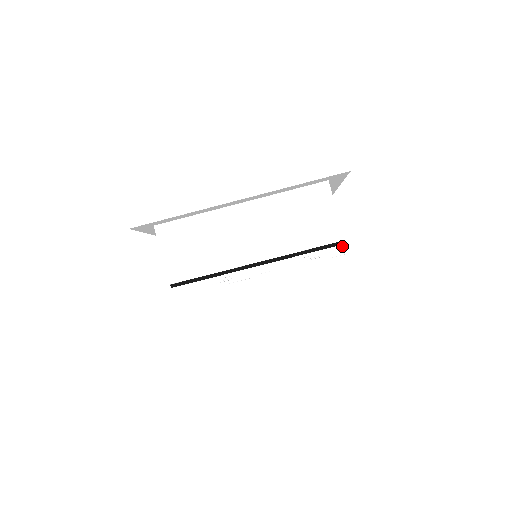
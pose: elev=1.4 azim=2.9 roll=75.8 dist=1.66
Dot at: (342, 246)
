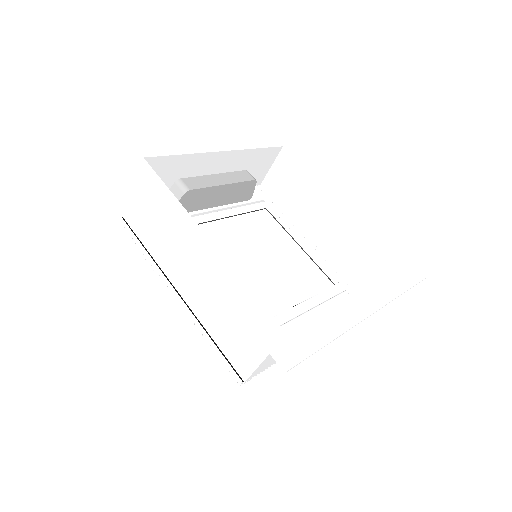
Dot at: (241, 381)
